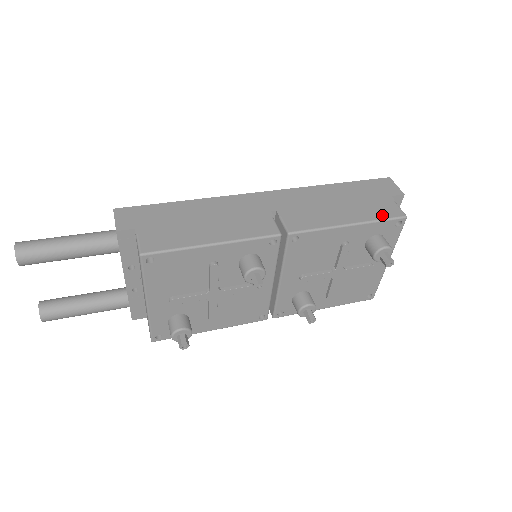
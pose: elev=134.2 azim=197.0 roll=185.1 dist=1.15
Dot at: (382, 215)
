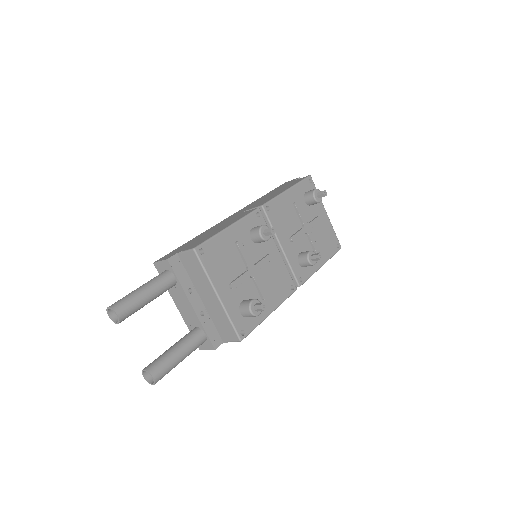
Dot at: (298, 181)
